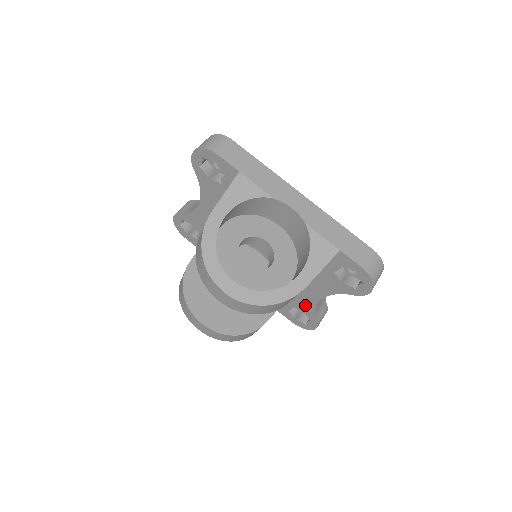
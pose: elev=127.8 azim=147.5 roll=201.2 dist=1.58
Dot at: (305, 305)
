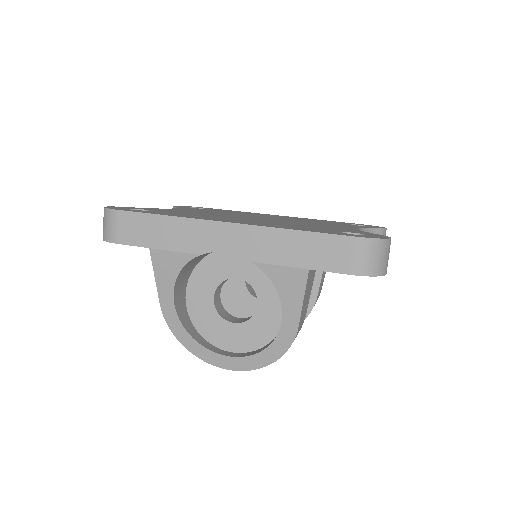
Dot at: occluded
